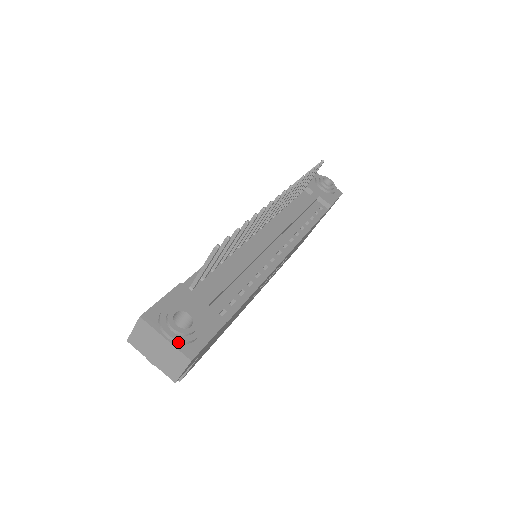
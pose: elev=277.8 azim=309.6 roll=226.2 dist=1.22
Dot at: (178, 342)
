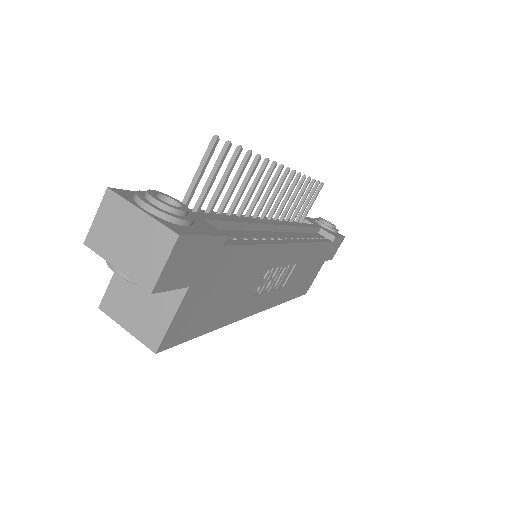
Dot at: (160, 216)
